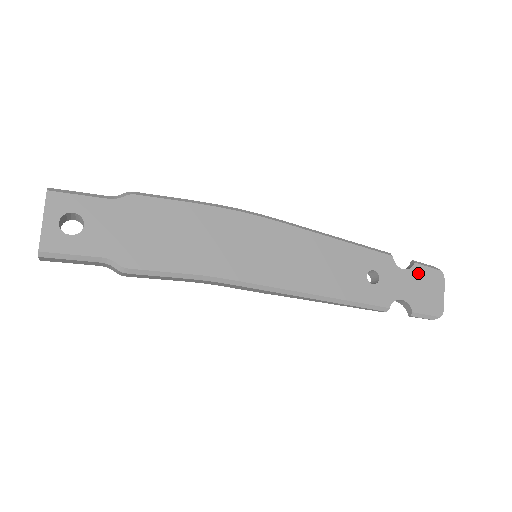
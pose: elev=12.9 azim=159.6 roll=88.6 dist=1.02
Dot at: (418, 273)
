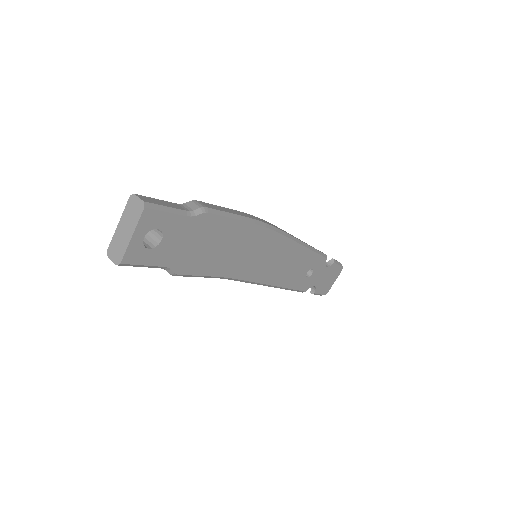
Dot at: (332, 269)
